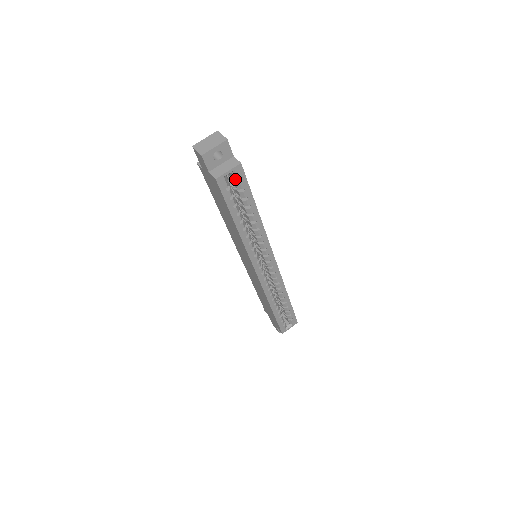
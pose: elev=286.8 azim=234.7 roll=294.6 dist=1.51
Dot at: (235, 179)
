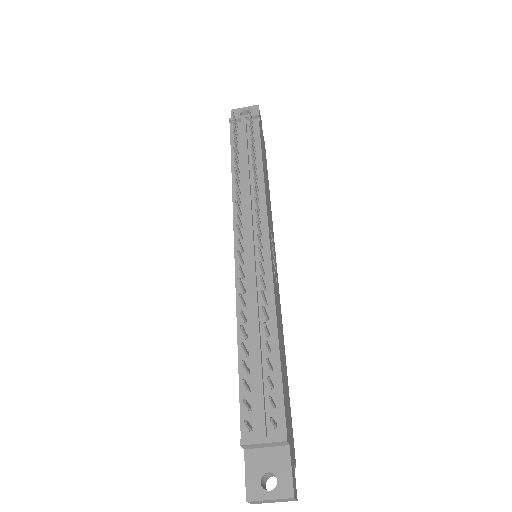
Dot at: occluded
